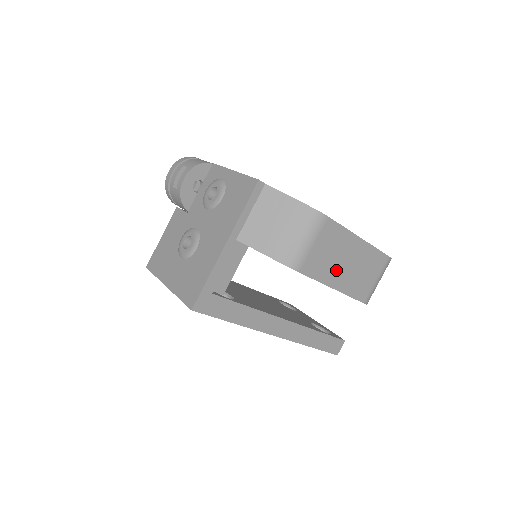
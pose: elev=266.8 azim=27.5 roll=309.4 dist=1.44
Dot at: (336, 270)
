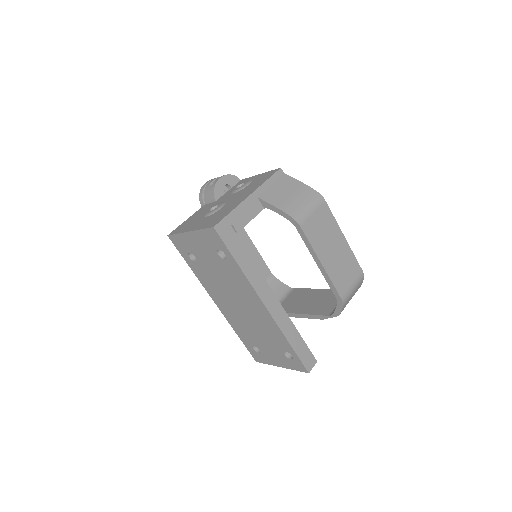
Dot at: (325, 248)
